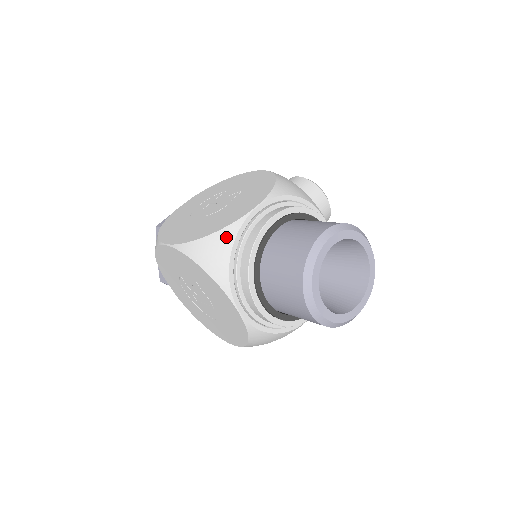
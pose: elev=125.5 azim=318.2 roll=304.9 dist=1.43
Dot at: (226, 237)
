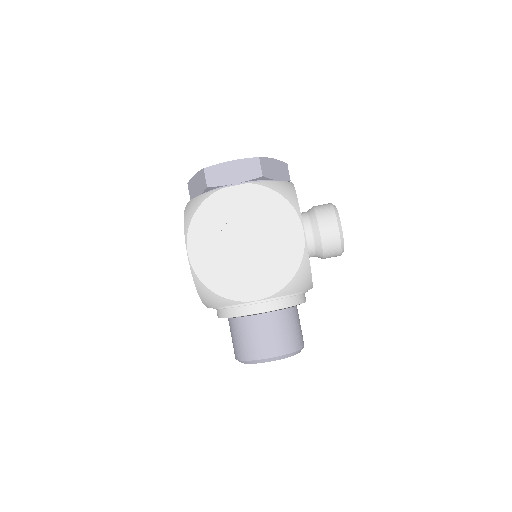
Dot at: (222, 302)
